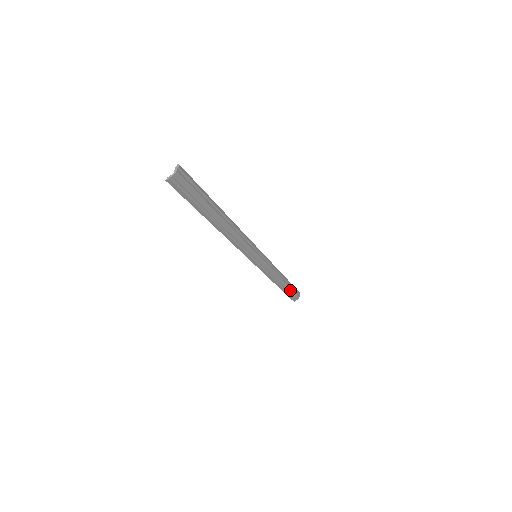
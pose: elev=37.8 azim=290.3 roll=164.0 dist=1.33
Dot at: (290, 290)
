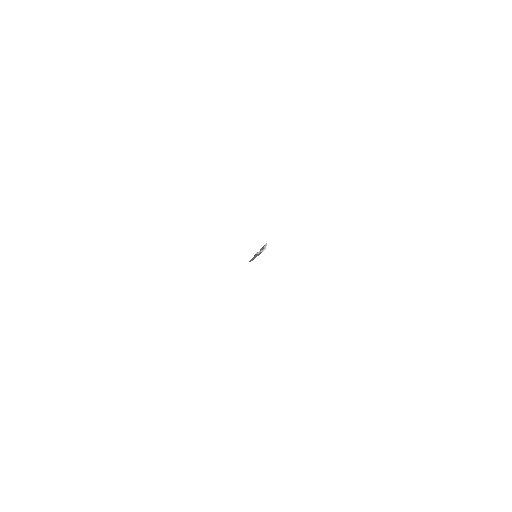
Dot at: occluded
